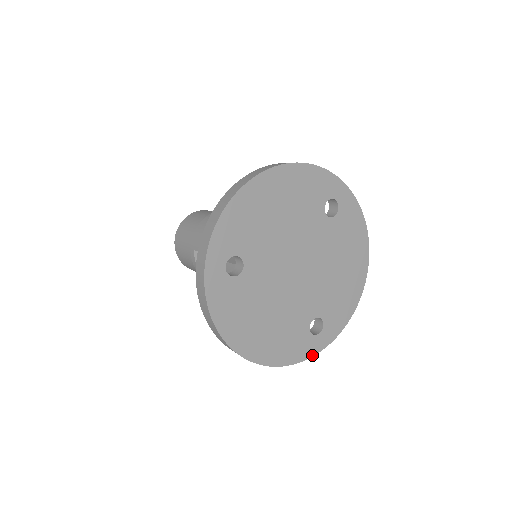
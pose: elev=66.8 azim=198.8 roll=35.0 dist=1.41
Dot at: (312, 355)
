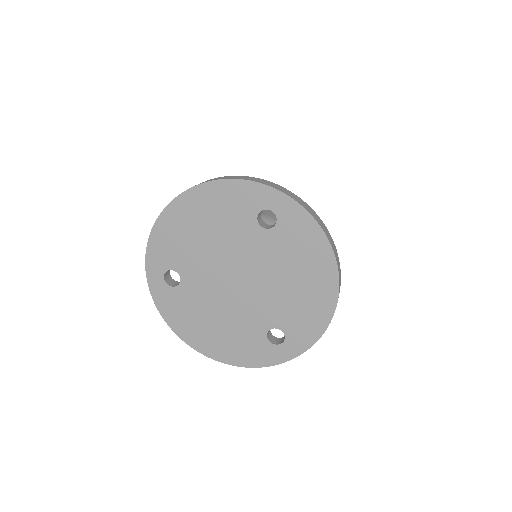
Dot at: (277, 363)
